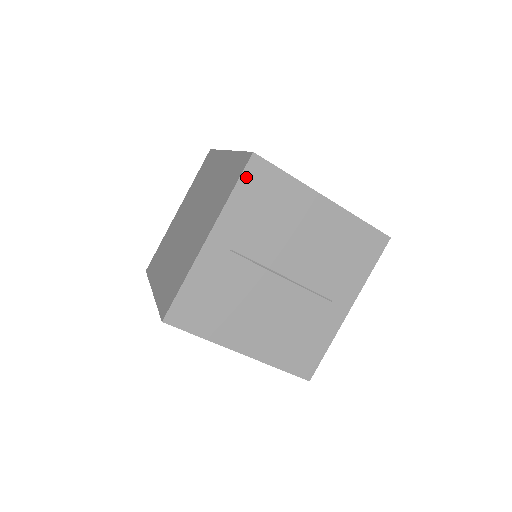
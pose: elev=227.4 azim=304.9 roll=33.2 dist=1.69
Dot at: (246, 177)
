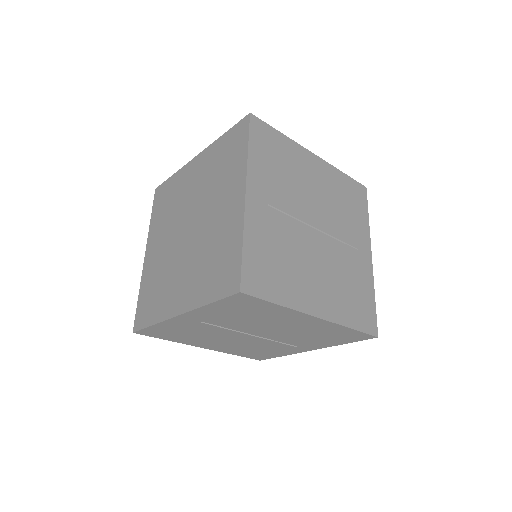
Dot at: (253, 135)
